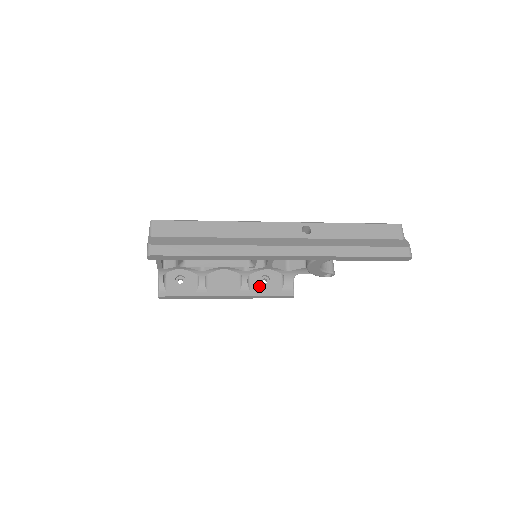
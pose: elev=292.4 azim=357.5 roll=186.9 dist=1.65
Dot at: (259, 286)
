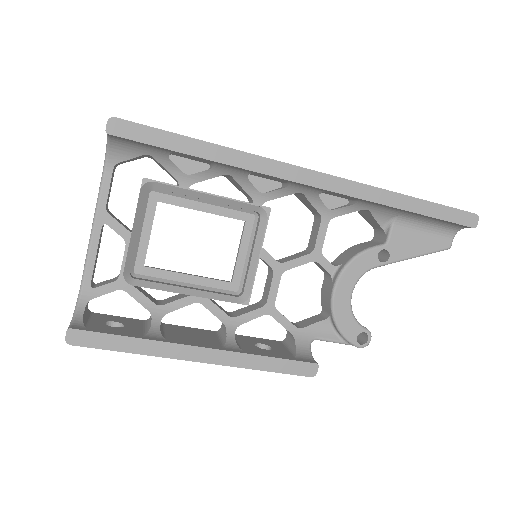
Dot at: (255, 349)
